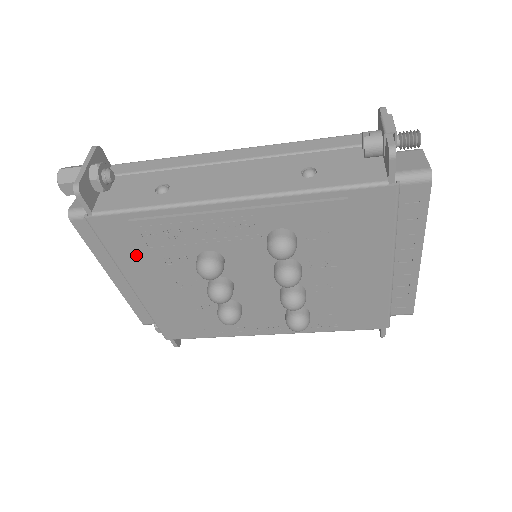
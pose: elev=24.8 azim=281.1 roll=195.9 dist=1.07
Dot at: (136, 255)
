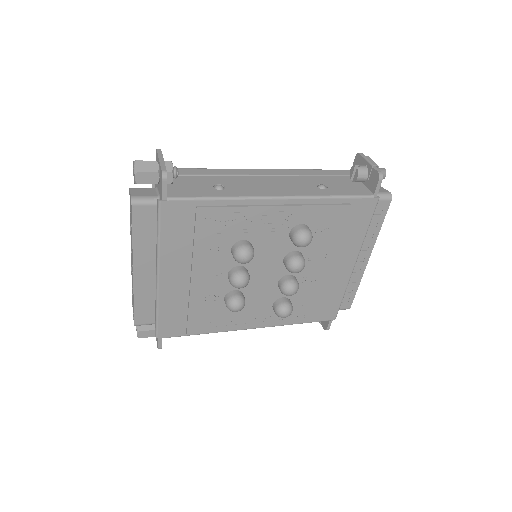
Dot at: (182, 242)
